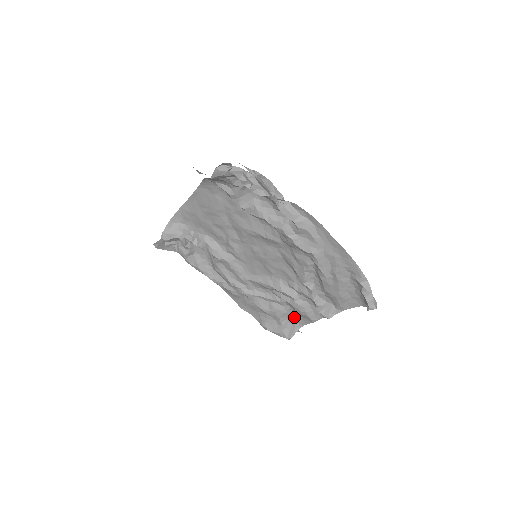
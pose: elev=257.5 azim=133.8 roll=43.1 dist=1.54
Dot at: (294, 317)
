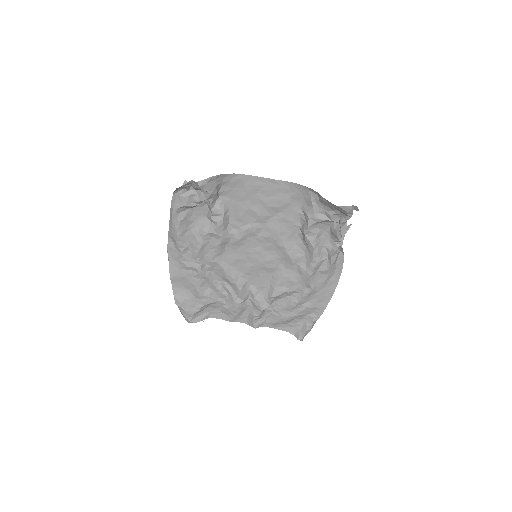
Dot at: (214, 308)
